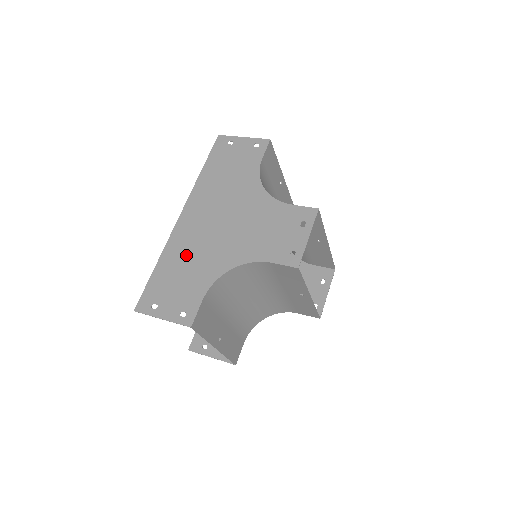
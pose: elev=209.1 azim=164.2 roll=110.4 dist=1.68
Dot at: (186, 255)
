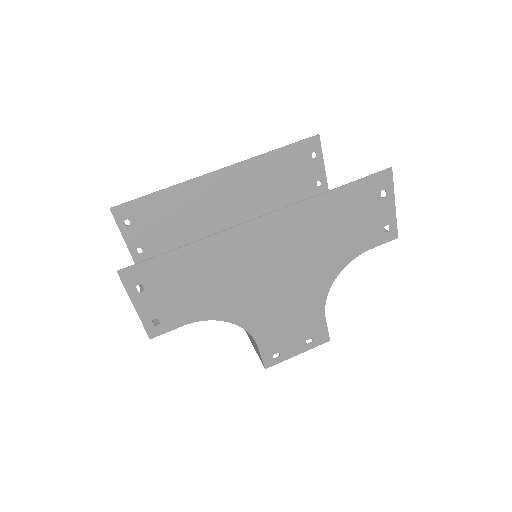
Dot at: (218, 269)
